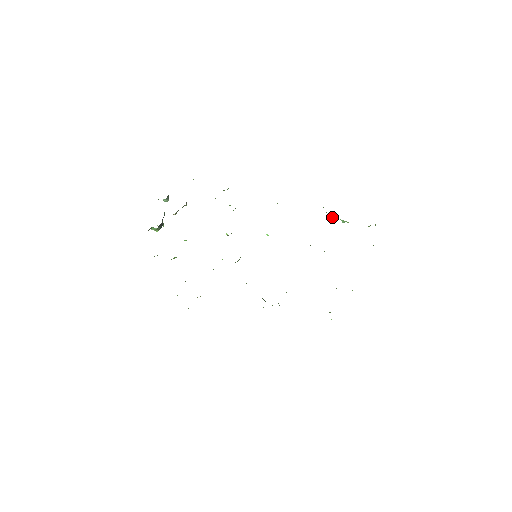
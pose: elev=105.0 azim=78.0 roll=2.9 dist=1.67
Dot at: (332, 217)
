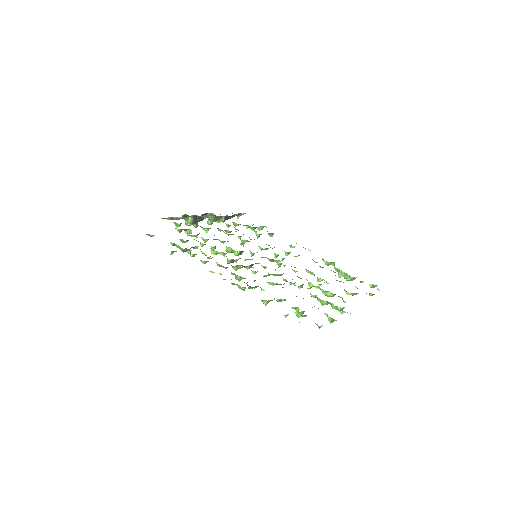
Dot at: (338, 269)
